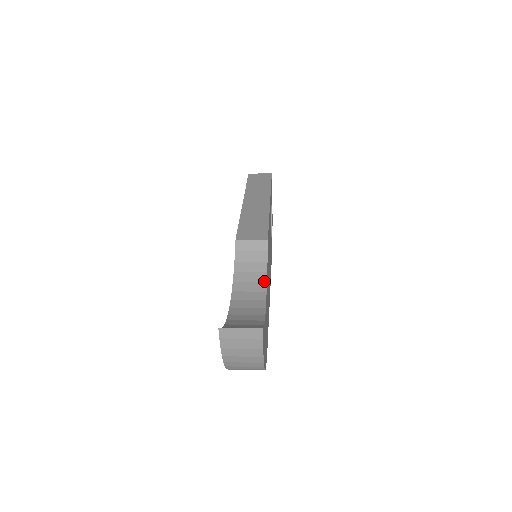
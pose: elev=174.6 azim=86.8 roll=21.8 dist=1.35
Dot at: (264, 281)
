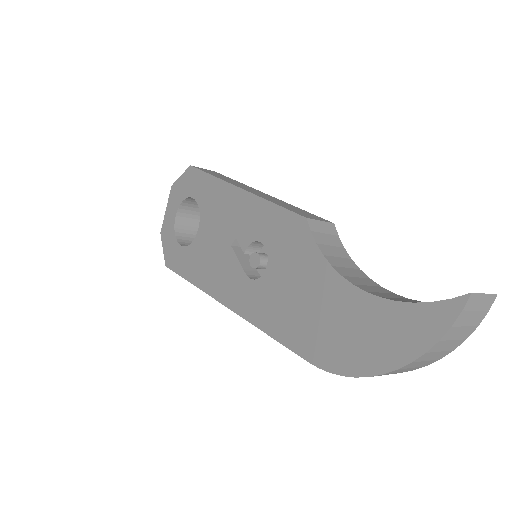
Dot at: (357, 267)
